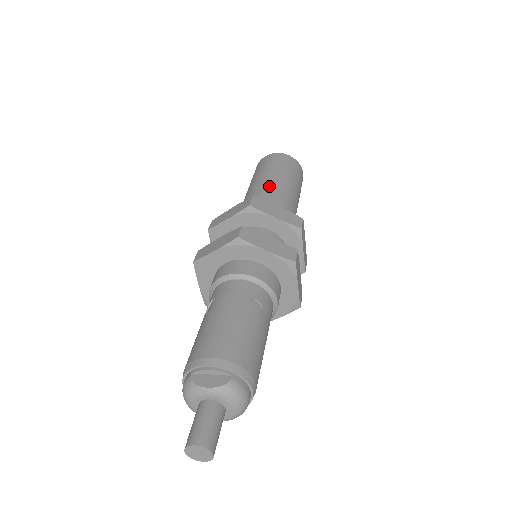
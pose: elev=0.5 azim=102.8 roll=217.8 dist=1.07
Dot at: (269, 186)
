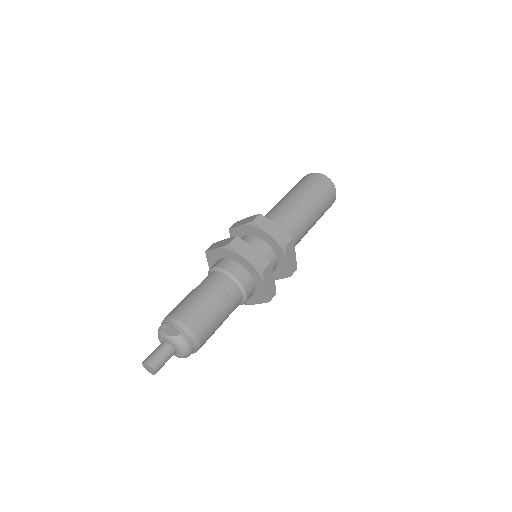
Dot at: (289, 204)
